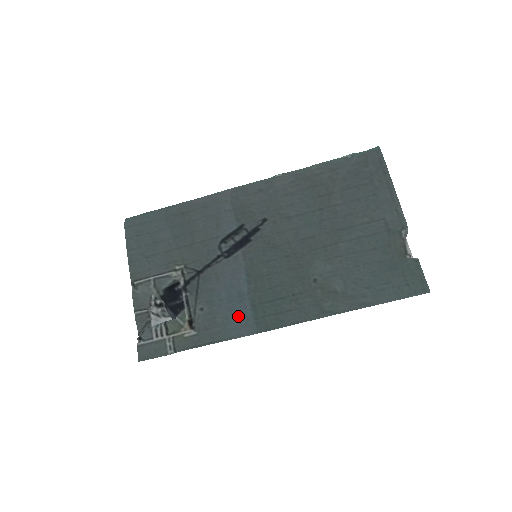
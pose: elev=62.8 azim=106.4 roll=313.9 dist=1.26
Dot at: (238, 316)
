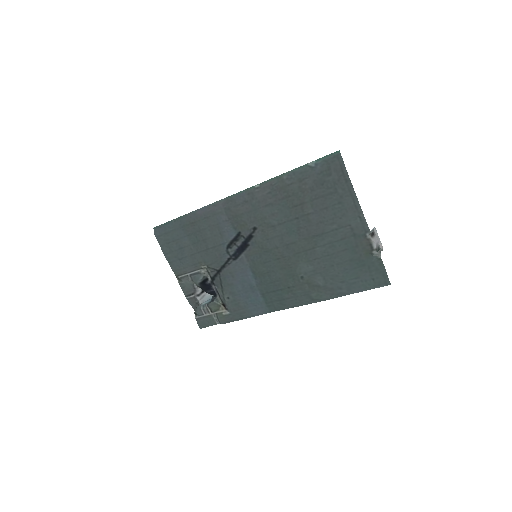
Dot at: (254, 302)
